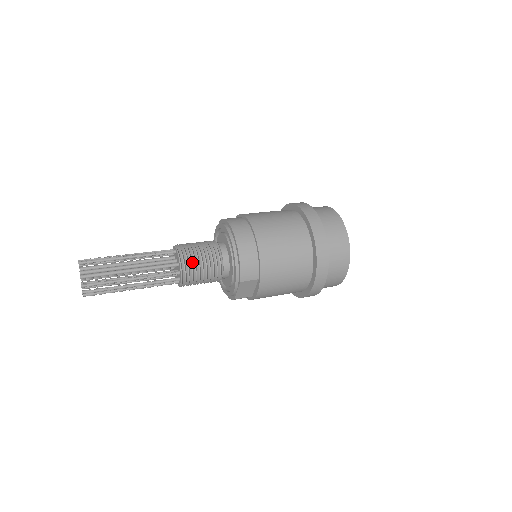
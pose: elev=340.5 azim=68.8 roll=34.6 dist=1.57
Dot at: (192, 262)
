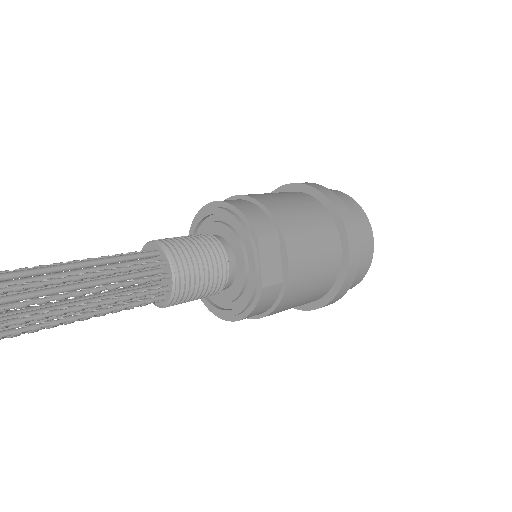
Dot at: (176, 245)
